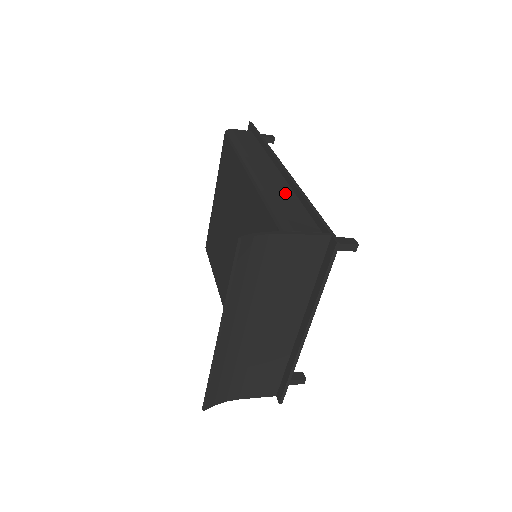
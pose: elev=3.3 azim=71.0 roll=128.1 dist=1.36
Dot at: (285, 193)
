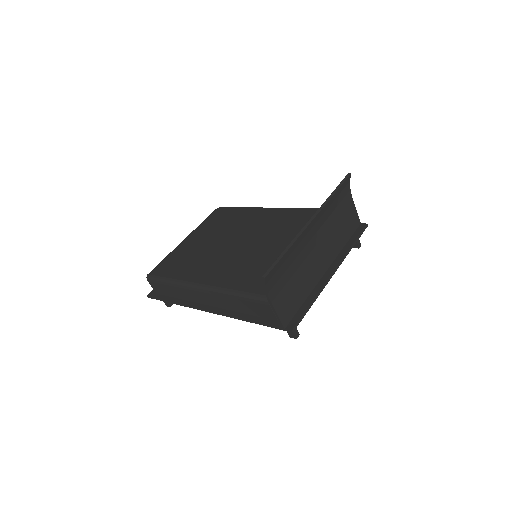
Dot at: occluded
